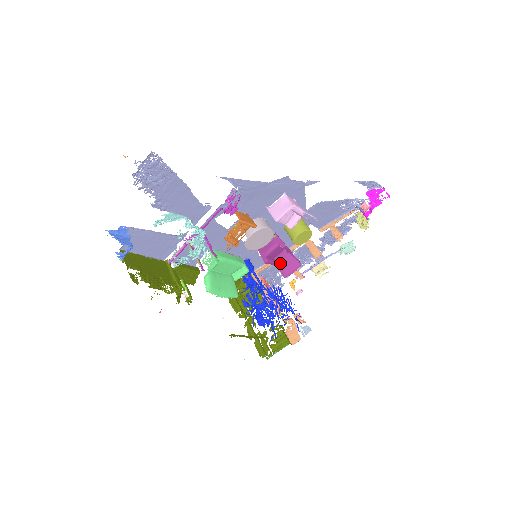
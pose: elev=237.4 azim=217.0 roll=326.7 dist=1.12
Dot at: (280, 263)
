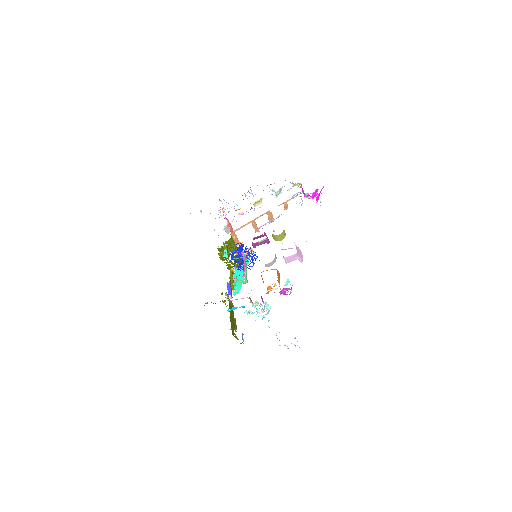
Dot at: (256, 238)
